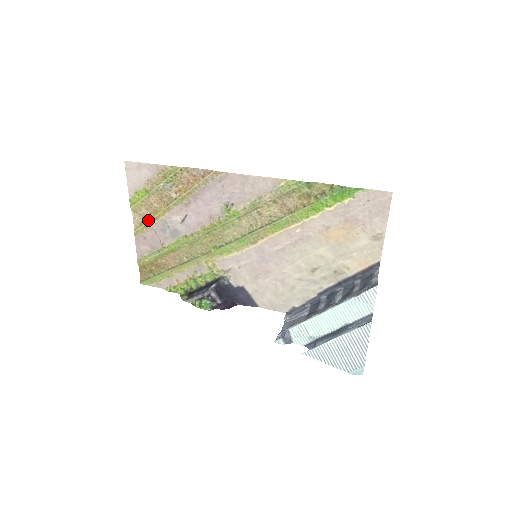
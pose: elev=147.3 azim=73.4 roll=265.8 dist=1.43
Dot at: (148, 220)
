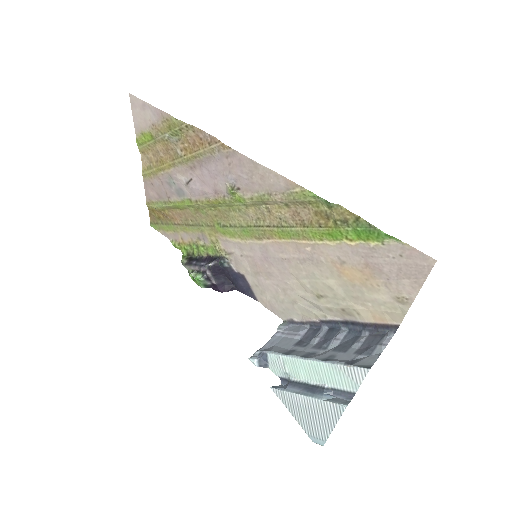
Dot at: (155, 167)
